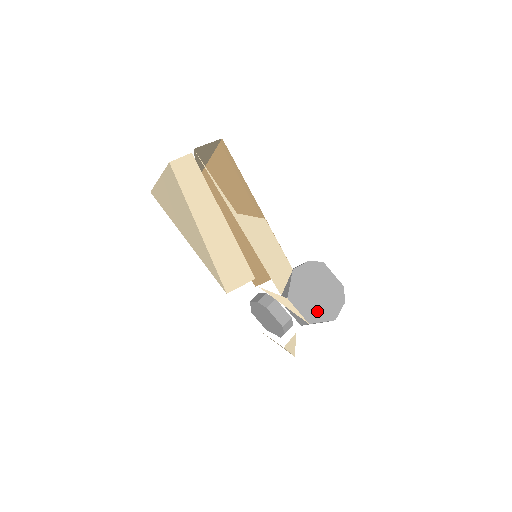
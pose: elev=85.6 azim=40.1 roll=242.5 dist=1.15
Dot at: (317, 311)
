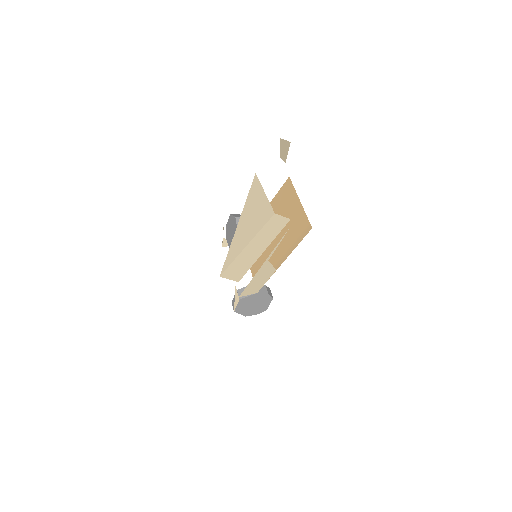
Dot at: (244, 310)
